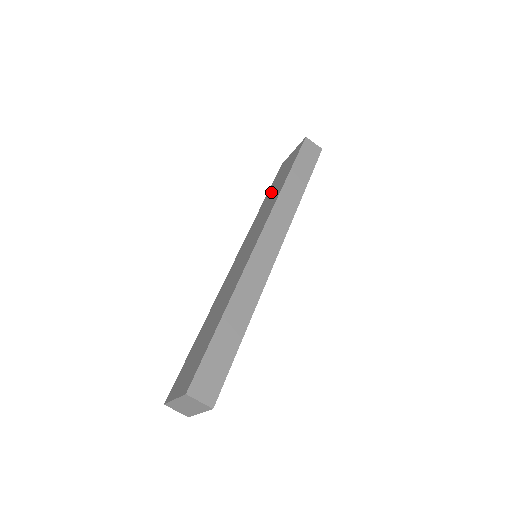
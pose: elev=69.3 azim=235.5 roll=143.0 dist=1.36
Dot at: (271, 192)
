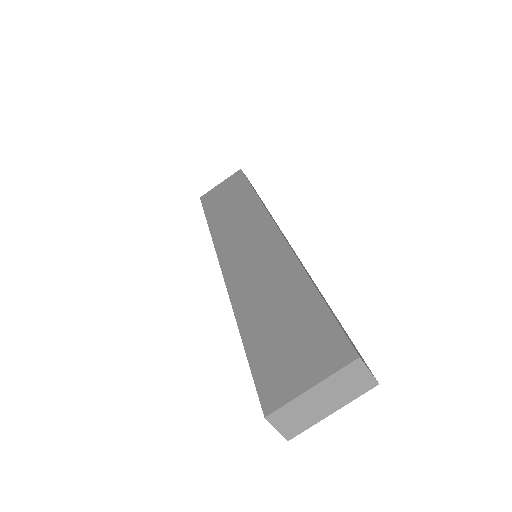
Dot at: (222, 209)
